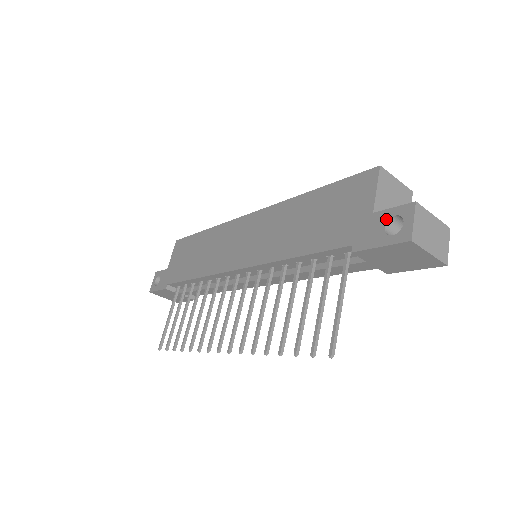
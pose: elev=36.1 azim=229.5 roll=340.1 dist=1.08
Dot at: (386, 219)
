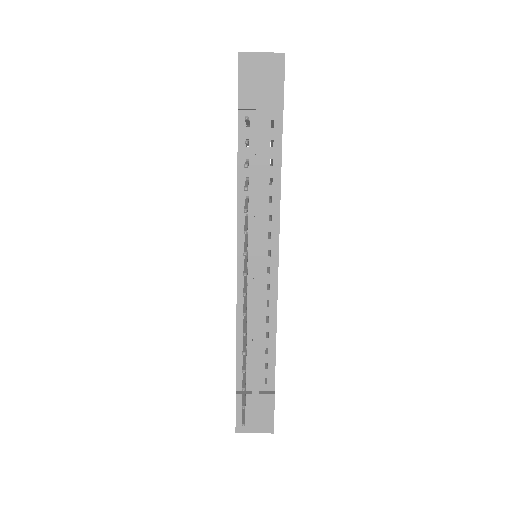
Dot at: occluded
